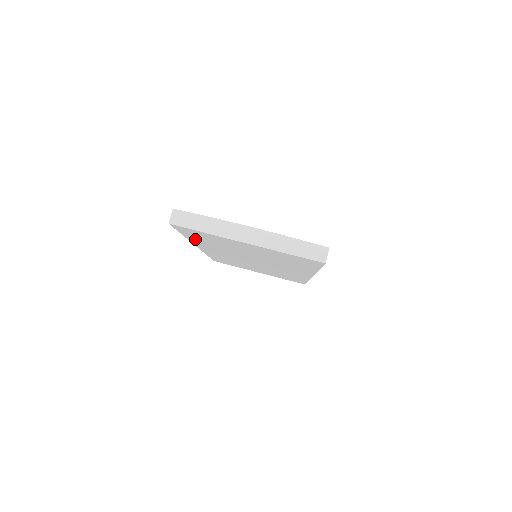
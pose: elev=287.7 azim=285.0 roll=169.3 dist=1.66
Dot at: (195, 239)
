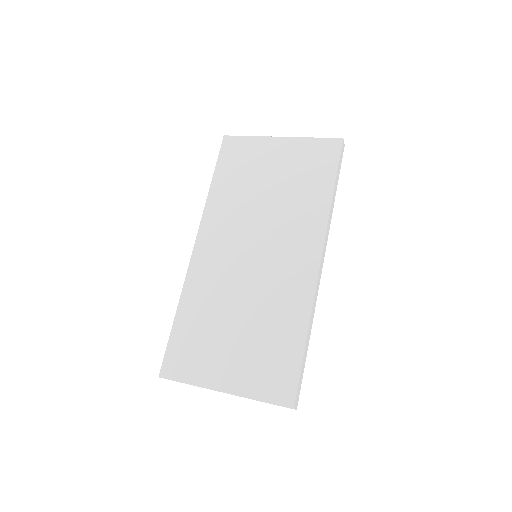
Dot at: (219, 187)
